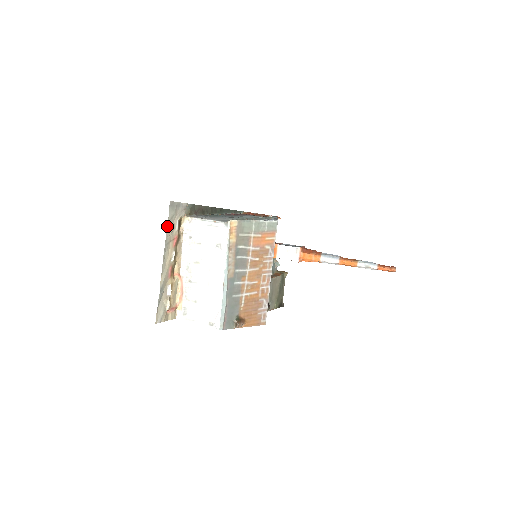
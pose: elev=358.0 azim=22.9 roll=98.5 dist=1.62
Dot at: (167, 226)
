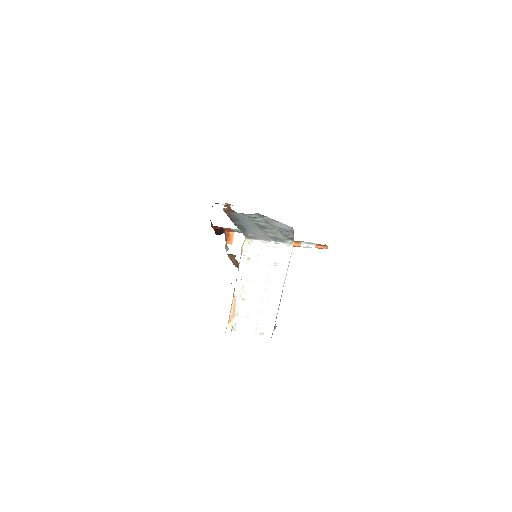
Dot at: occluded
